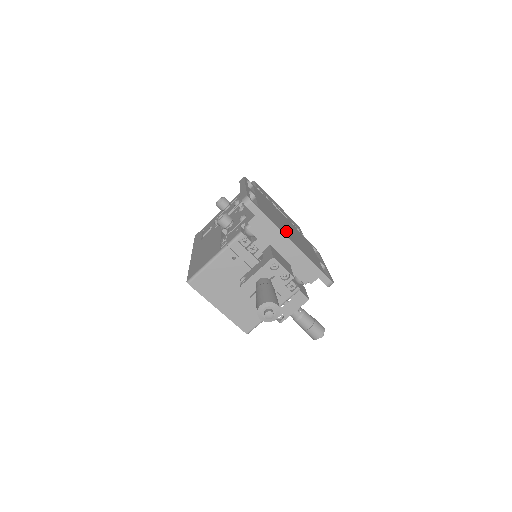
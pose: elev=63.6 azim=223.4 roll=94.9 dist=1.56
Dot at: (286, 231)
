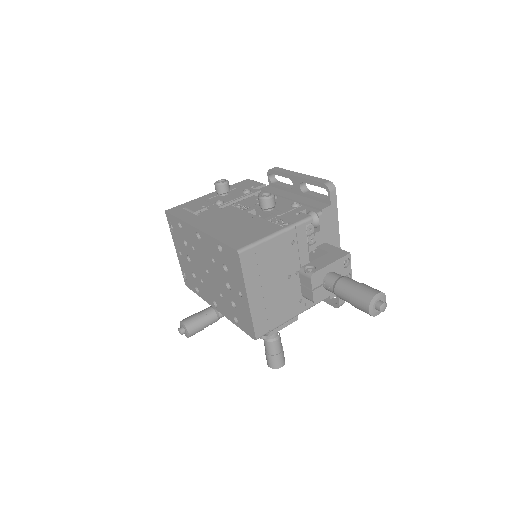
Dot at: occluded
